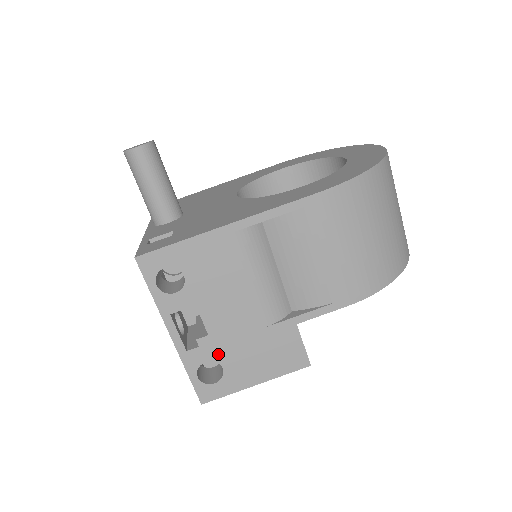
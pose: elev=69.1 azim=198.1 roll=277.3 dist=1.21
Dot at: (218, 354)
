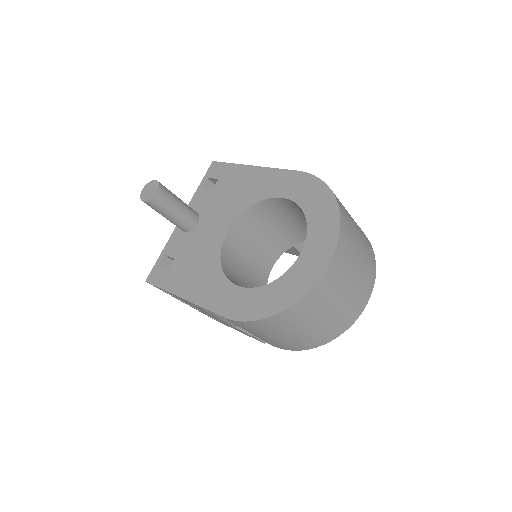
Dot at: occluded
